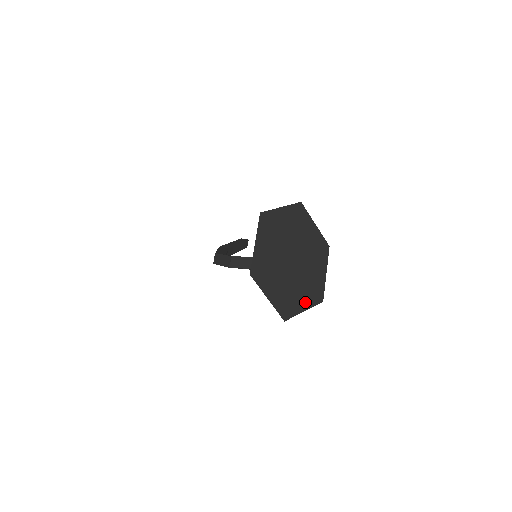
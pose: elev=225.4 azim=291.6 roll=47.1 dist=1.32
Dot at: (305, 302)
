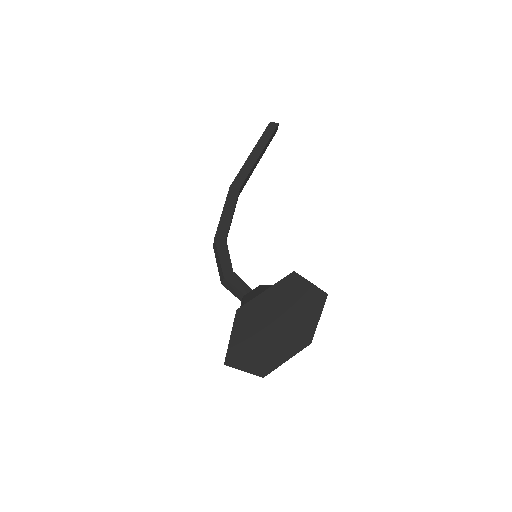
Dot at: (289, 354)
